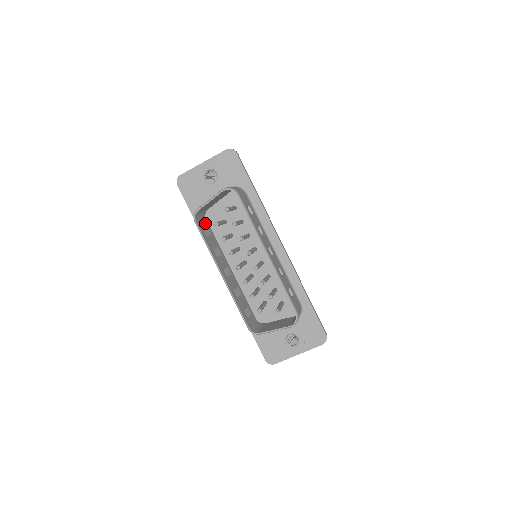
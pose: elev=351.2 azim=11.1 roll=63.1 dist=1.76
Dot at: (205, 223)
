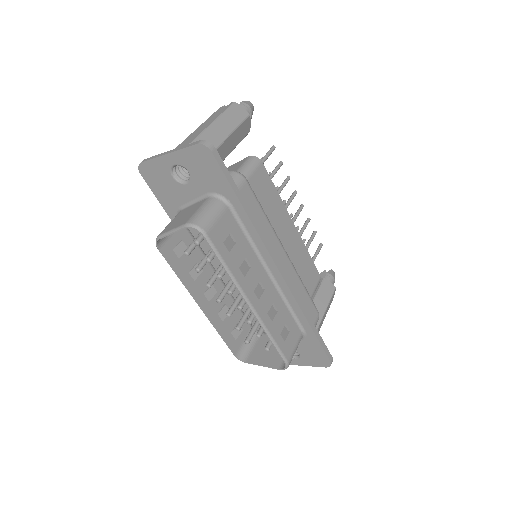
Dot at: (180, 232)
